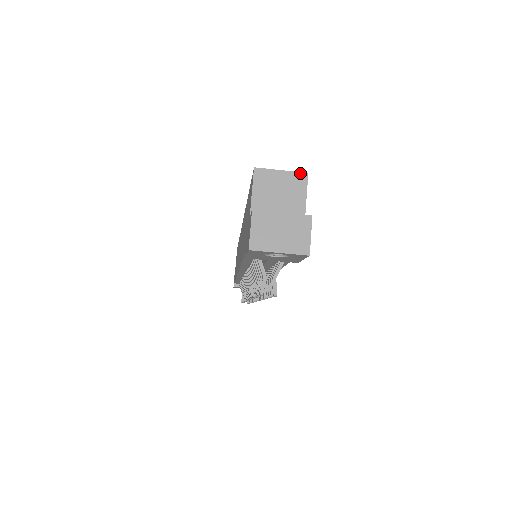
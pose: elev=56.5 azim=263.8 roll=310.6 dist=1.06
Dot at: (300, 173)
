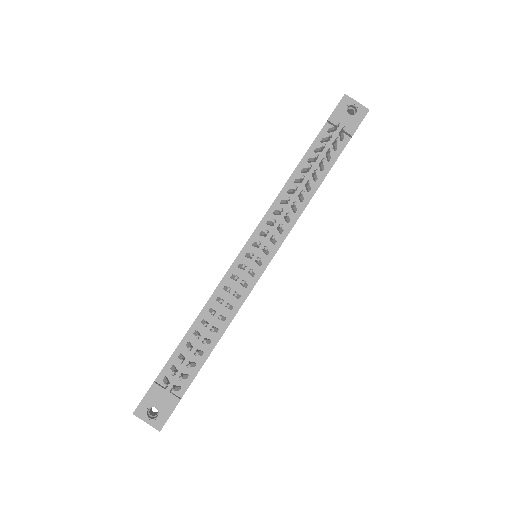
Dot at: occluded
